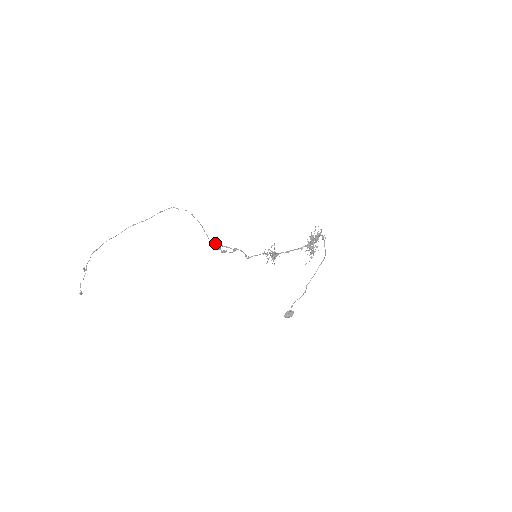
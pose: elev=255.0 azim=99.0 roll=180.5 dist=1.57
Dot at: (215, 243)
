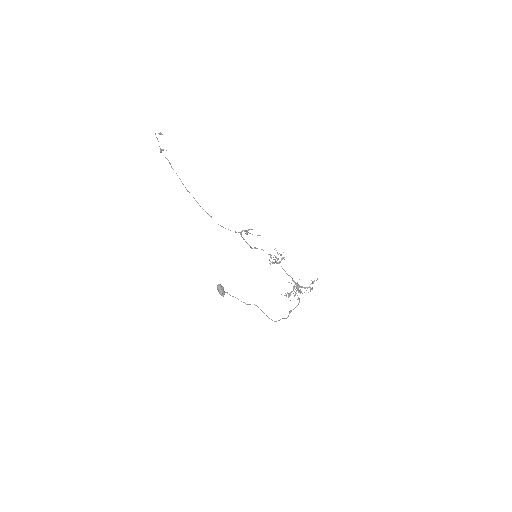
Dot at: (241, 232)
